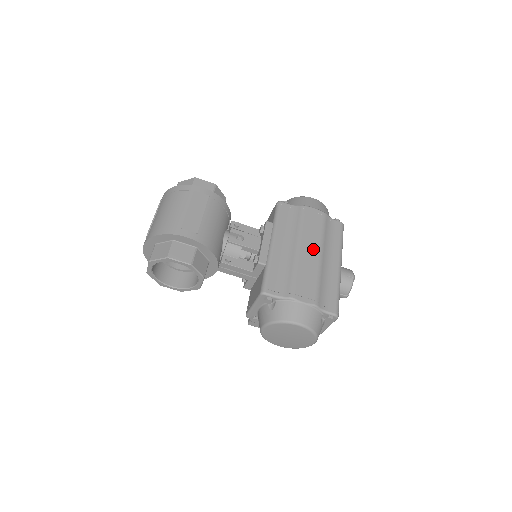
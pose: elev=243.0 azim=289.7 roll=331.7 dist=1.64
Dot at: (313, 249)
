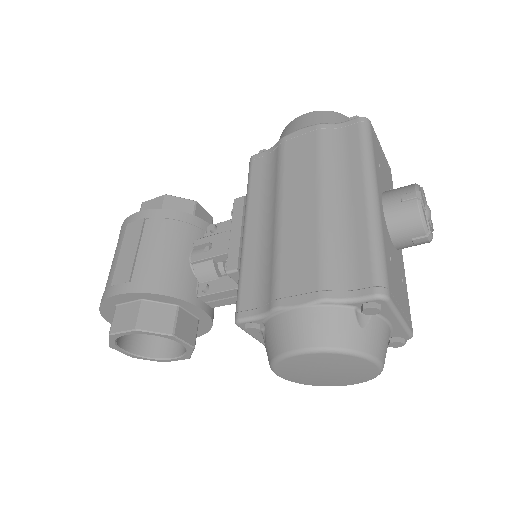
Dot at: (304, 197)
